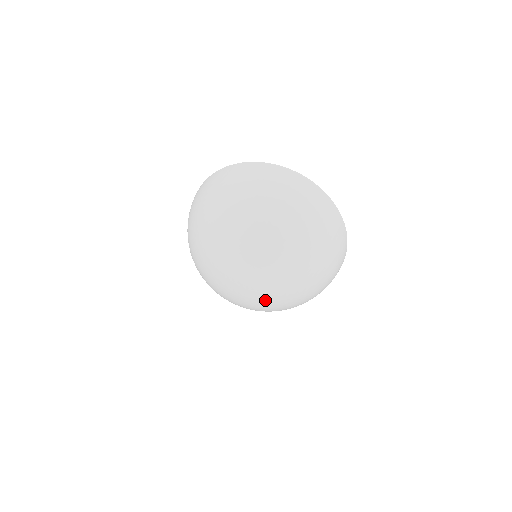
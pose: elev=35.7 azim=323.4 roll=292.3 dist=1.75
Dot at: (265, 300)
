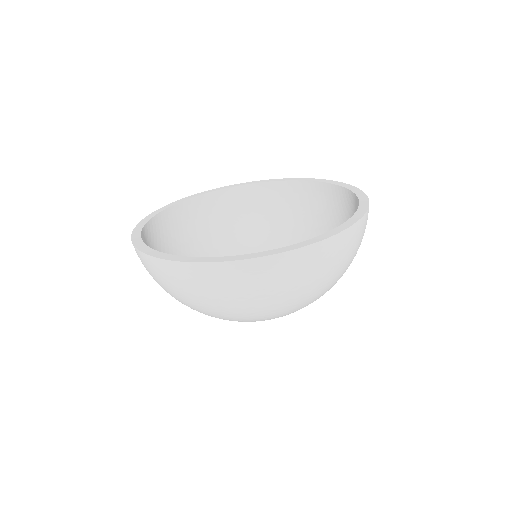
Dot at: occluded
